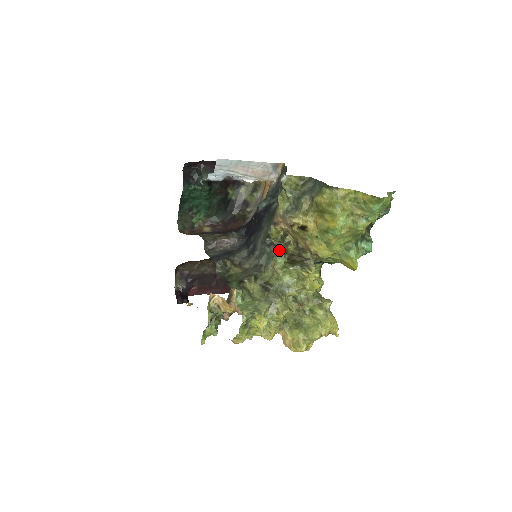
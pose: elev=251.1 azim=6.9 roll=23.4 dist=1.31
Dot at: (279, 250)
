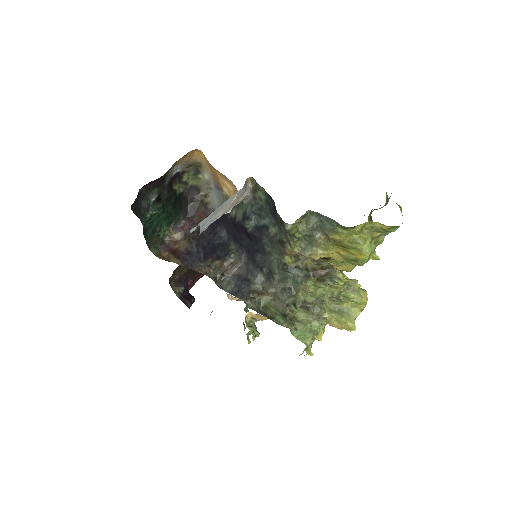
Dot at: (301, 271)
